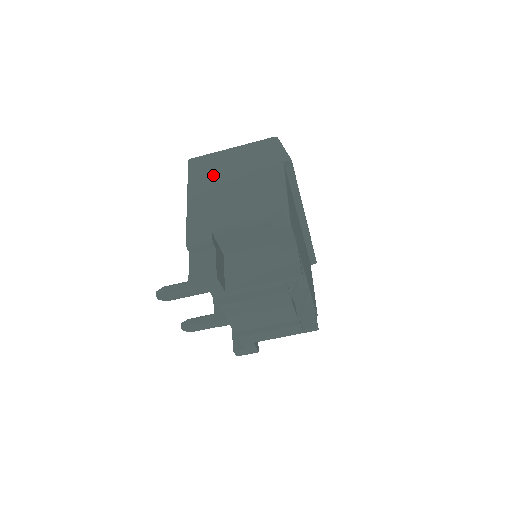
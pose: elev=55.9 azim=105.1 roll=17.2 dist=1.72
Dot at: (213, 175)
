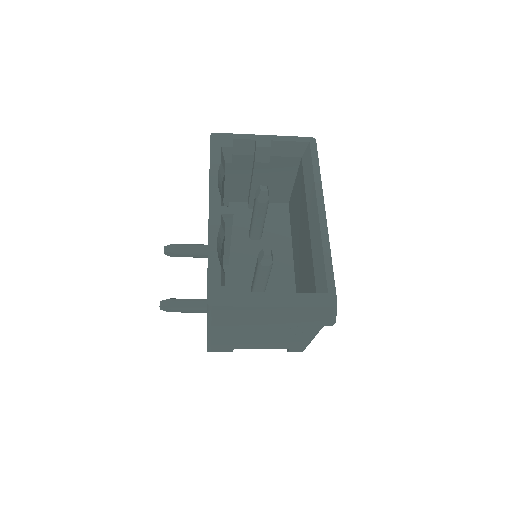
Dot at: (242, 324)
